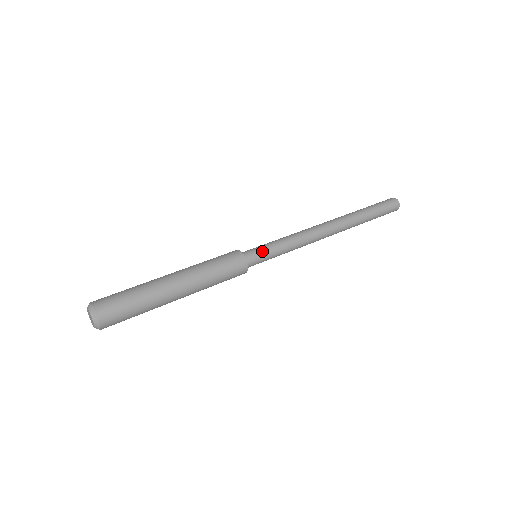
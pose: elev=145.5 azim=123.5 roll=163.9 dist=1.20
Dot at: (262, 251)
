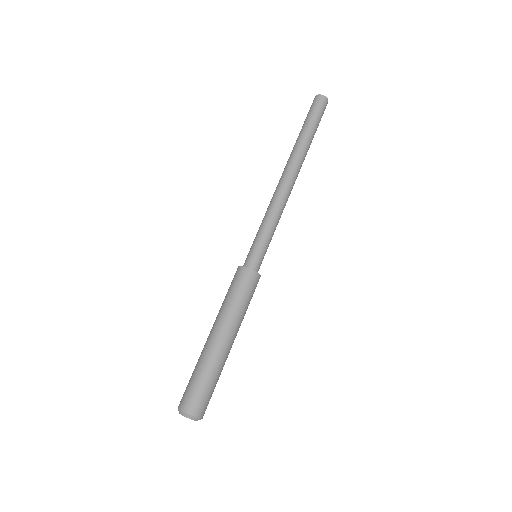
Dot at: (264, 253)
